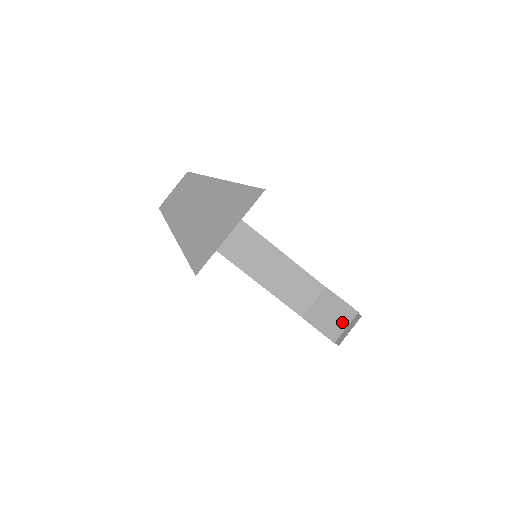
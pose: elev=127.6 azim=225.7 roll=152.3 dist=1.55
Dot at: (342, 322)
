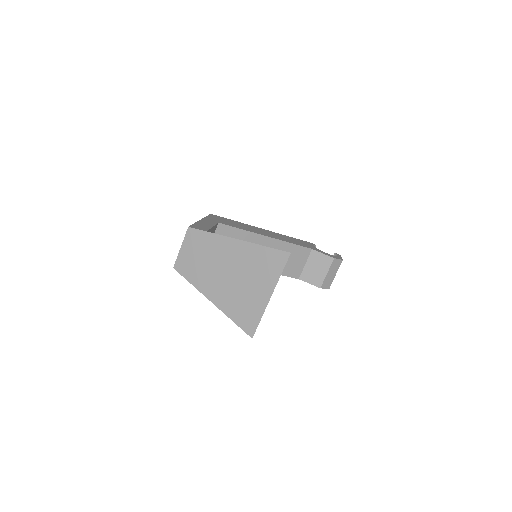
Dot at: (332, 273)
